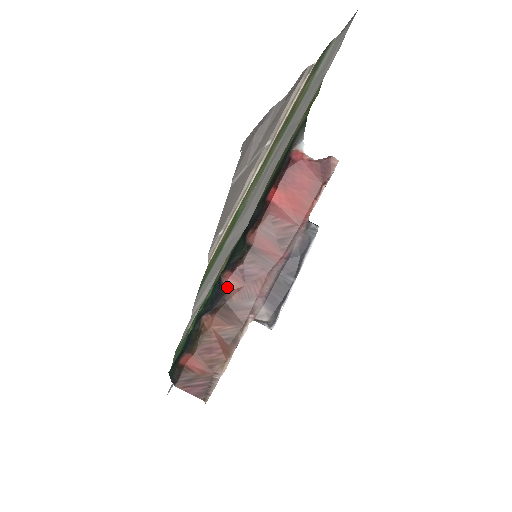
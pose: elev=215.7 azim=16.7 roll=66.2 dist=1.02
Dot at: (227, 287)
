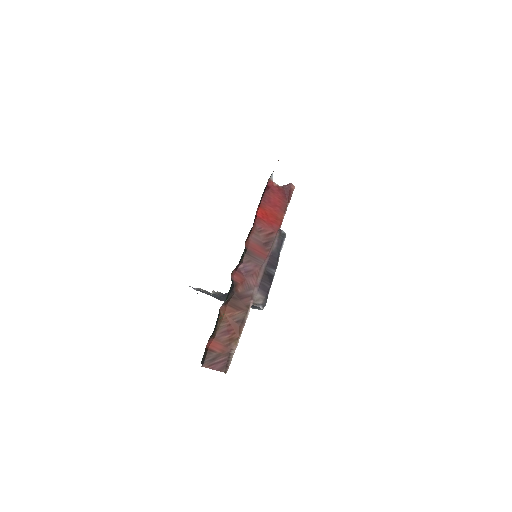
Dot at: (234, 282)
